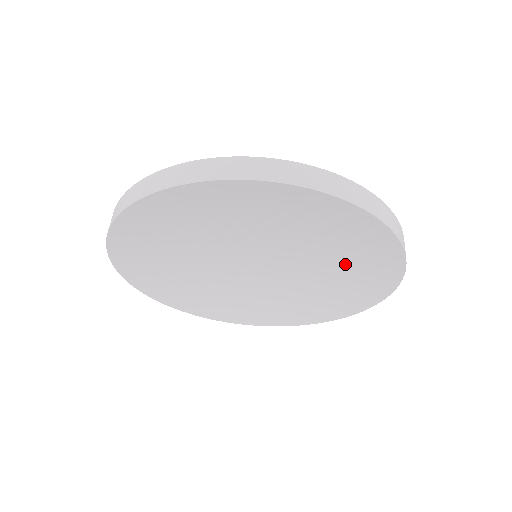
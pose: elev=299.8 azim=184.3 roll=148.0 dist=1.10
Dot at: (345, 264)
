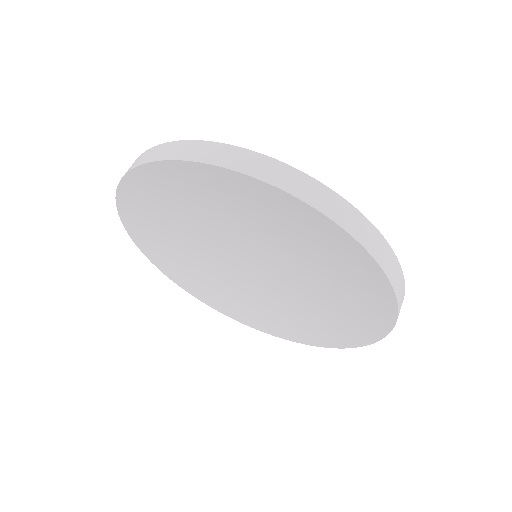
Dot at: (334, 278)
